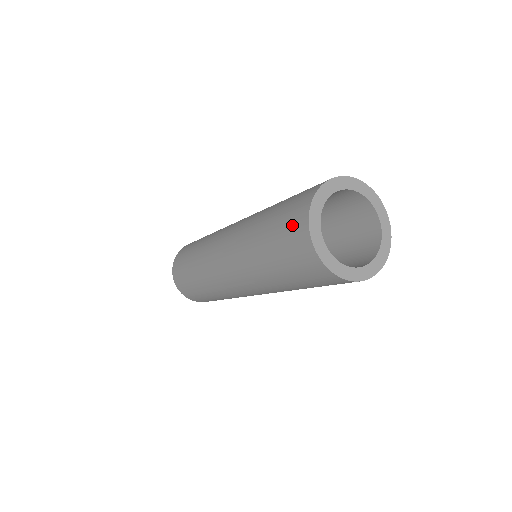
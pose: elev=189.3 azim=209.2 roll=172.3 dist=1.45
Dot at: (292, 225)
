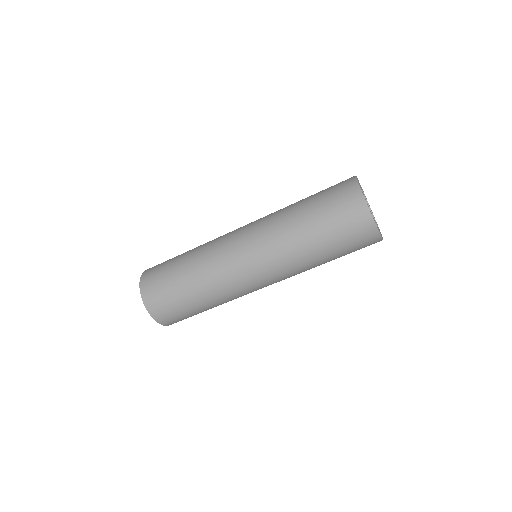
Dot at: (340, 187)
